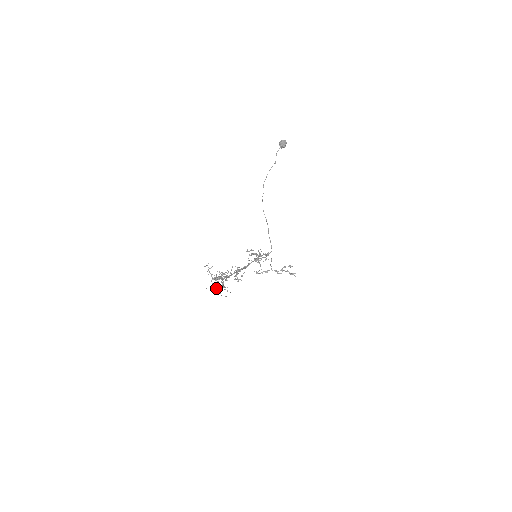
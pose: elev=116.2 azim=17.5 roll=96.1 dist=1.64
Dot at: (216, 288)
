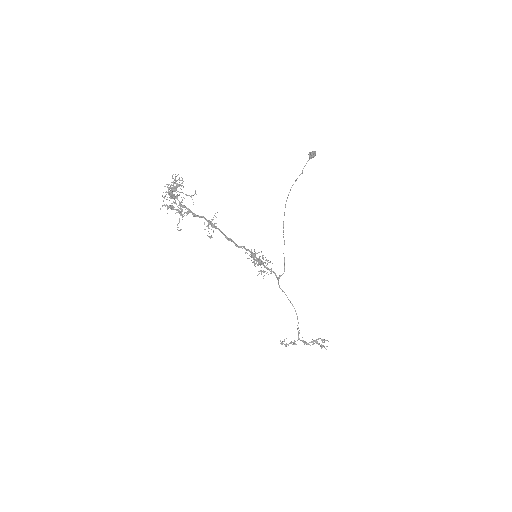
Dot at: occluded
